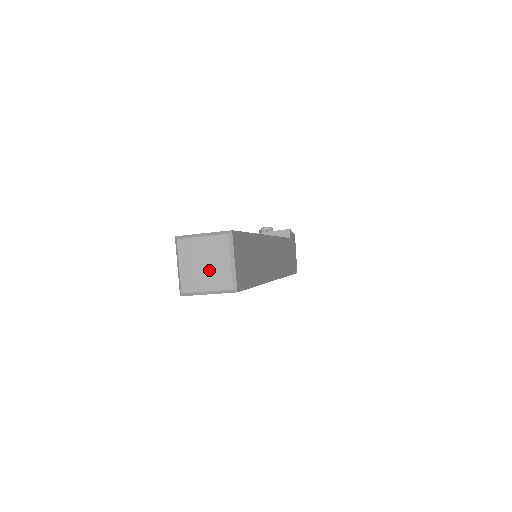
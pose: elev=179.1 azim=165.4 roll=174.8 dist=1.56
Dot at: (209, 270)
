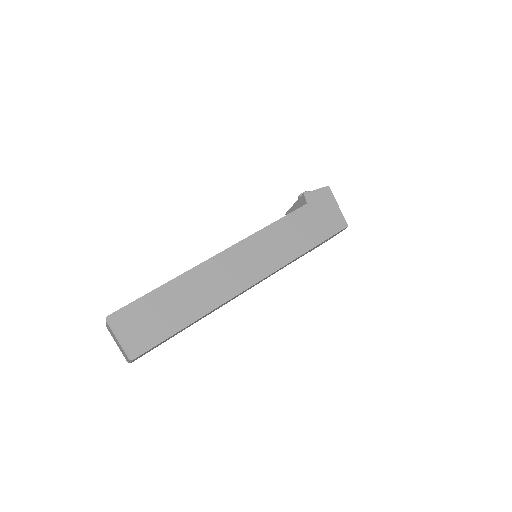
Dot at: (119, 346)
